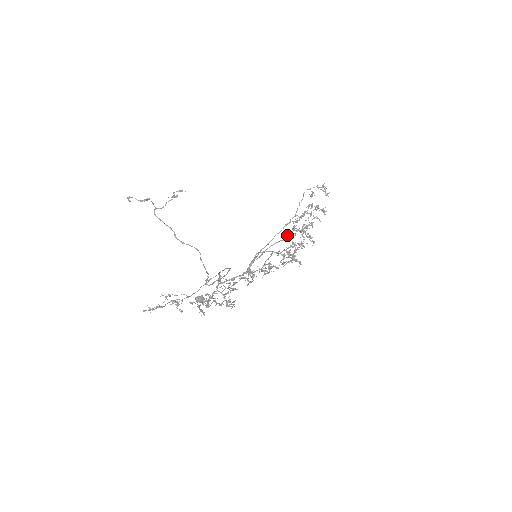
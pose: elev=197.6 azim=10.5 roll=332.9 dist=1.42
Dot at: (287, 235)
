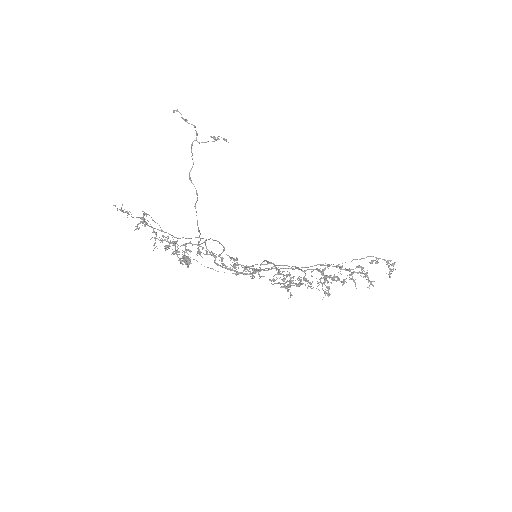
Dot at: (308, 269)
